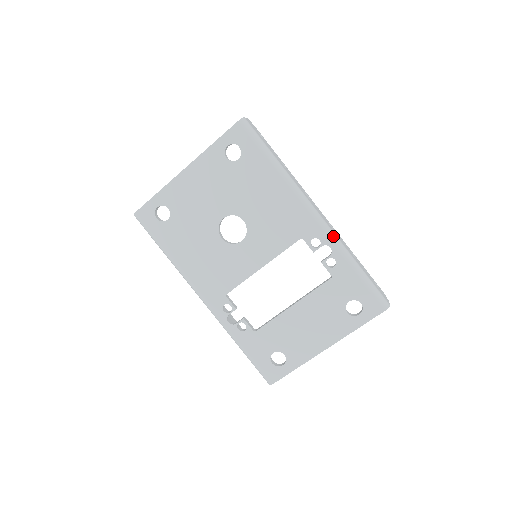
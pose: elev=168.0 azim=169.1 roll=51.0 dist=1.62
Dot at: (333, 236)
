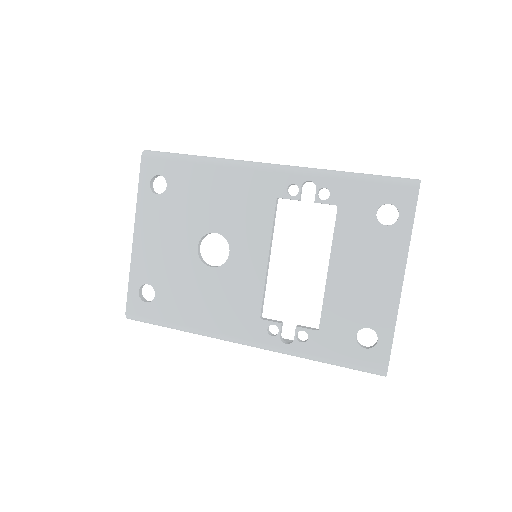
Dot at: (302, 169)
